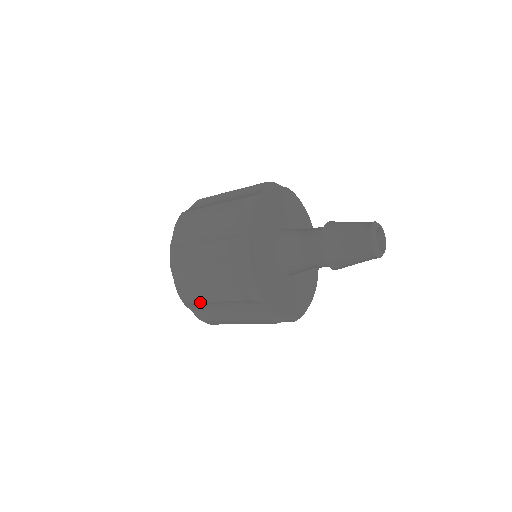
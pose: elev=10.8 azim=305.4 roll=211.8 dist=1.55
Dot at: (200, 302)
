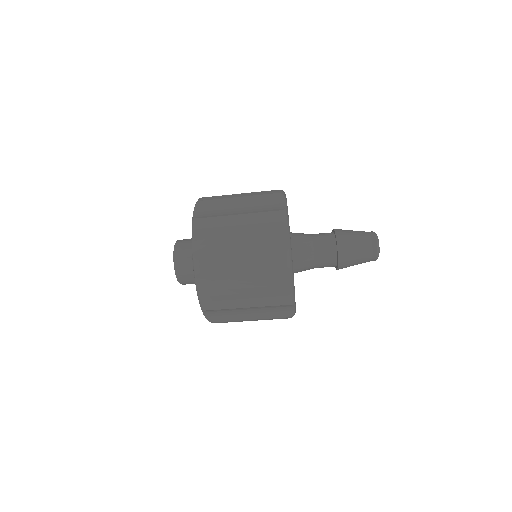
Dot at: (227, 308)
